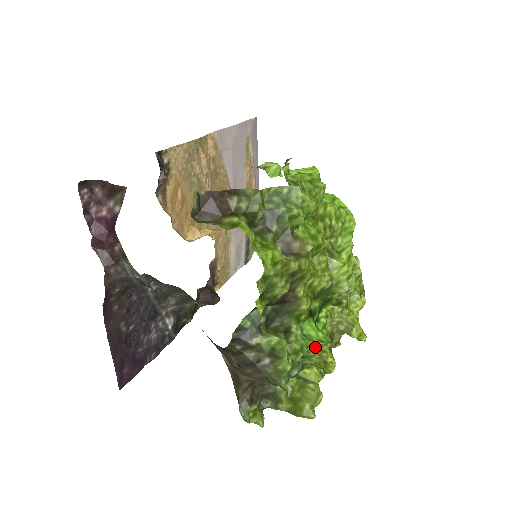
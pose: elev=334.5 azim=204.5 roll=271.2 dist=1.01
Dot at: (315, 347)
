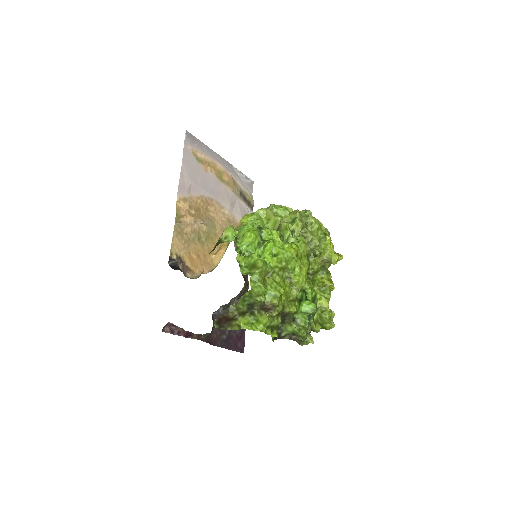
Dot at: occluded
